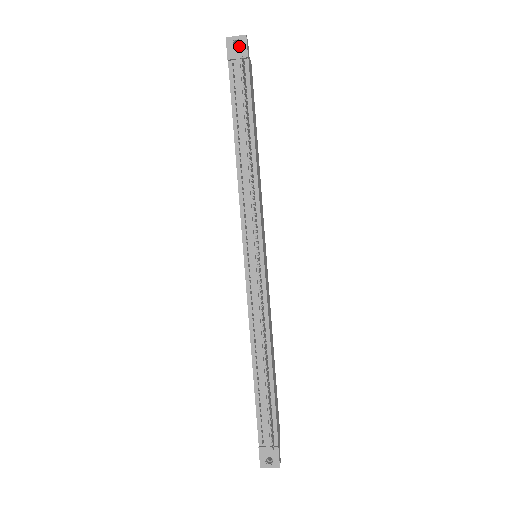
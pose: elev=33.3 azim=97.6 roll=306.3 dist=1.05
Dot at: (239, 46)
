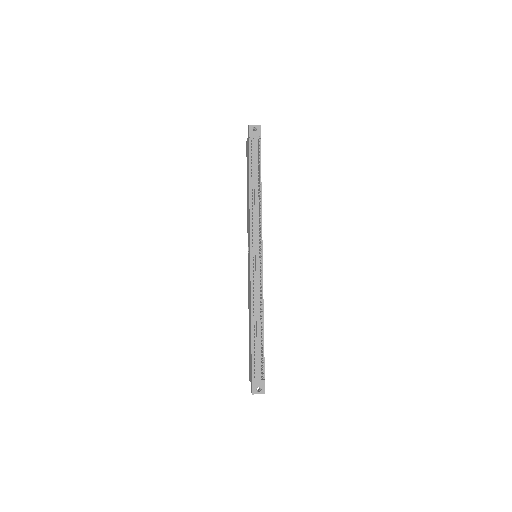
Dot at: (256, 131)
